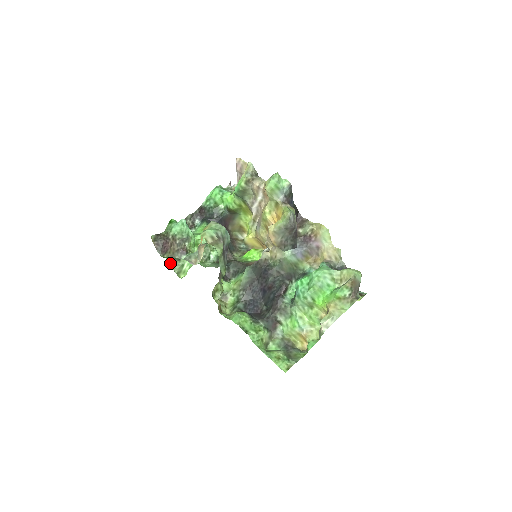
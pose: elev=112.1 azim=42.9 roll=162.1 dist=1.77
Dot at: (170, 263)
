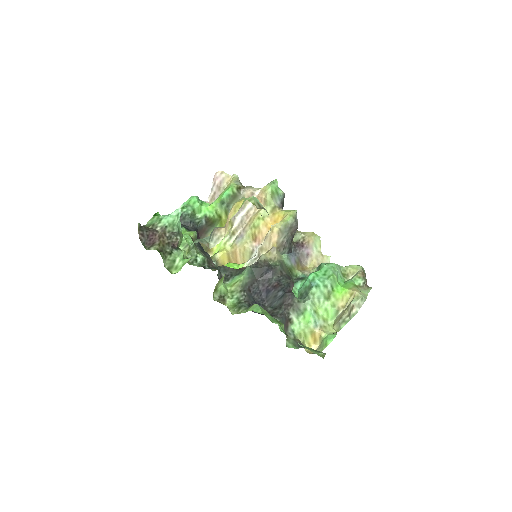
Dot at: (161, 255)
